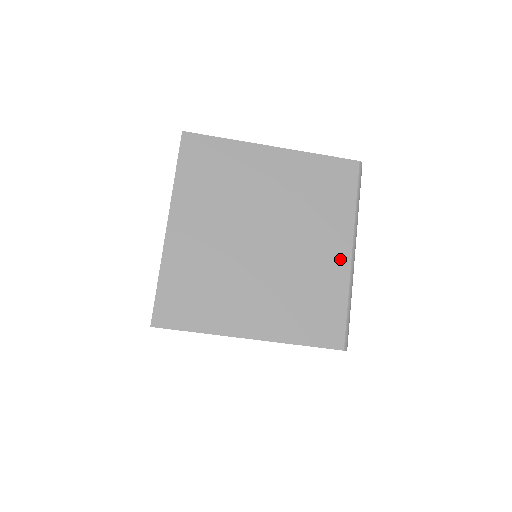
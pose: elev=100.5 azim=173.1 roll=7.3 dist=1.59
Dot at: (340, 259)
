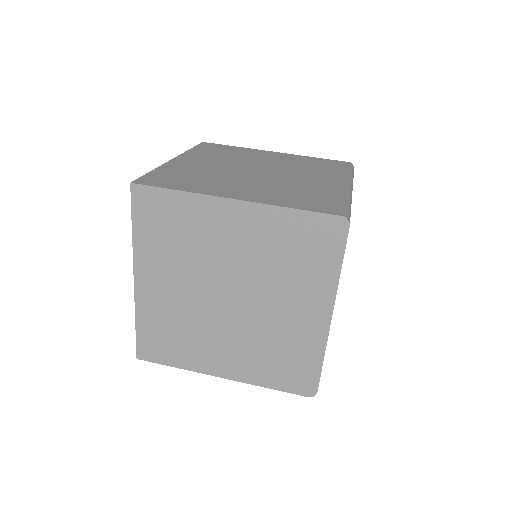
Dot at: (336, 185)
